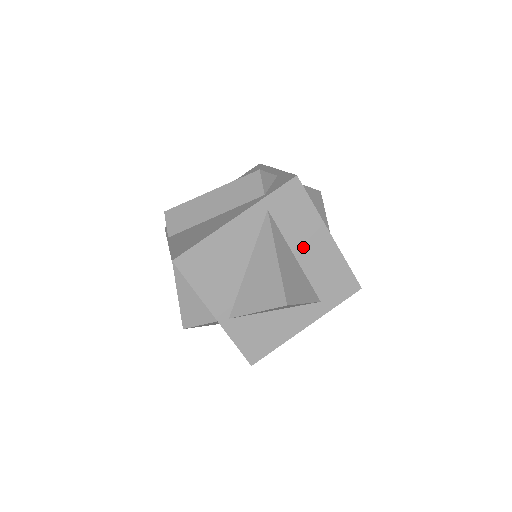
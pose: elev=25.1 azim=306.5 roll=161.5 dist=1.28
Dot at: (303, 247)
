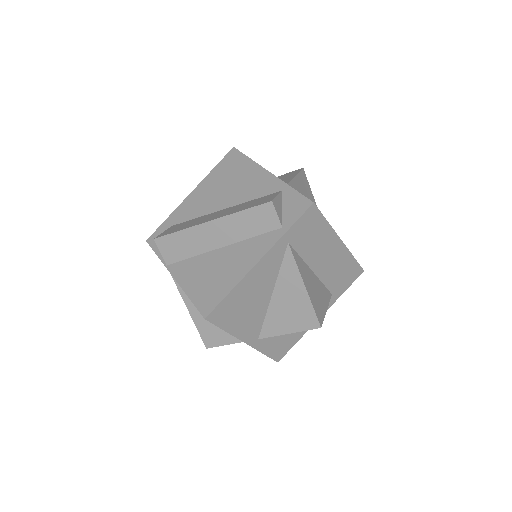
Dot at: (318, 260)
